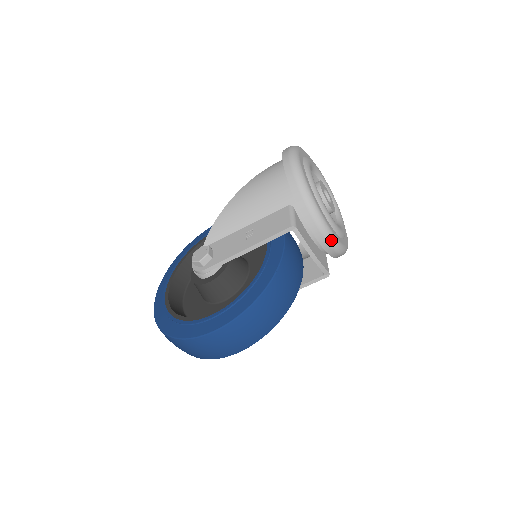
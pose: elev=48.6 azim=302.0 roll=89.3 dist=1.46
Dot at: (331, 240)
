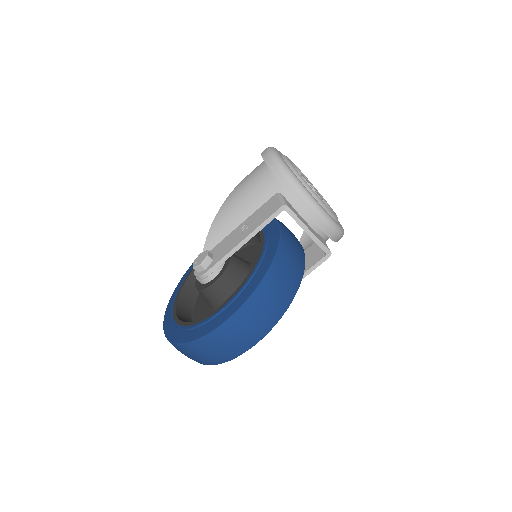
Dot at: (324, 217)
